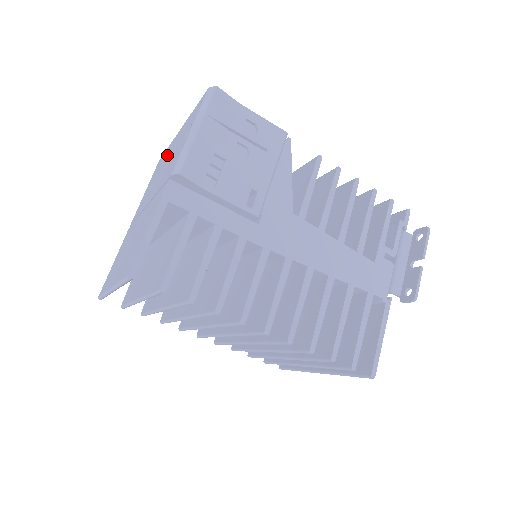
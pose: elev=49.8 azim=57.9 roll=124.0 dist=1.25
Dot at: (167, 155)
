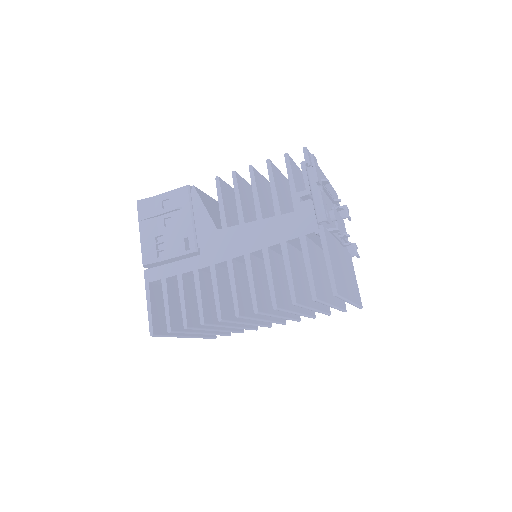
Dot at: occluded
